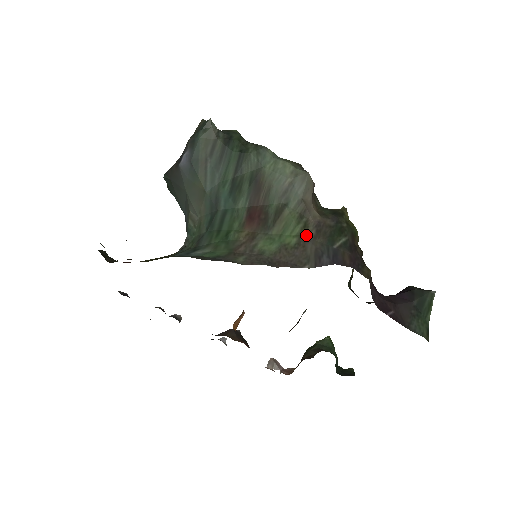
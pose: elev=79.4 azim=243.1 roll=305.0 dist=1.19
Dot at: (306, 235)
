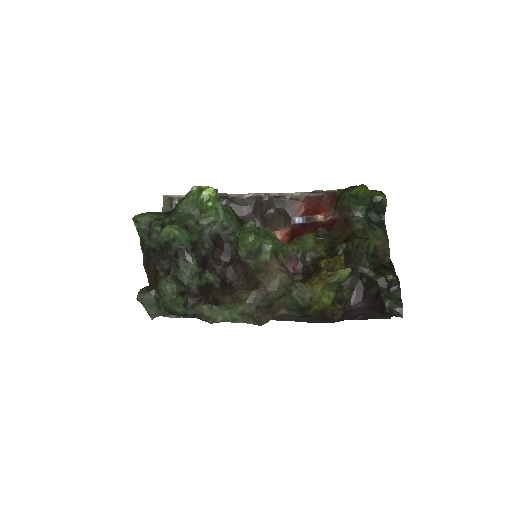
Dot at: (281, 316)
